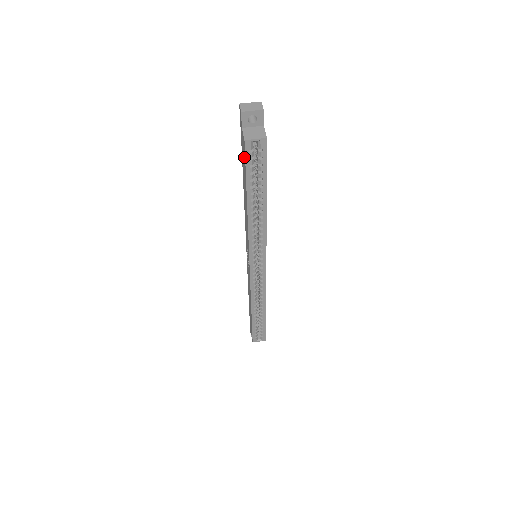
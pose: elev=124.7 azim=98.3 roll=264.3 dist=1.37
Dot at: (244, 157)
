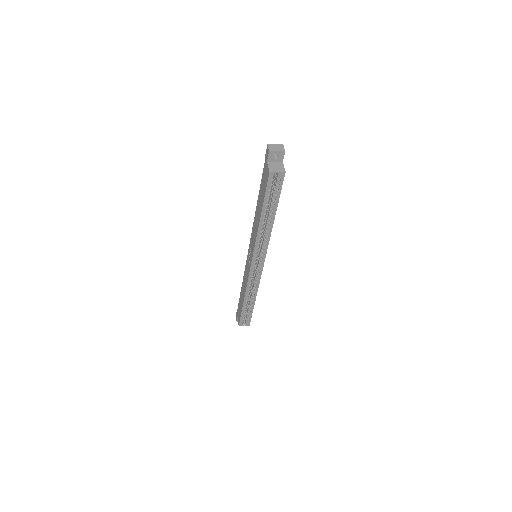
Dot at: (266, 183)
